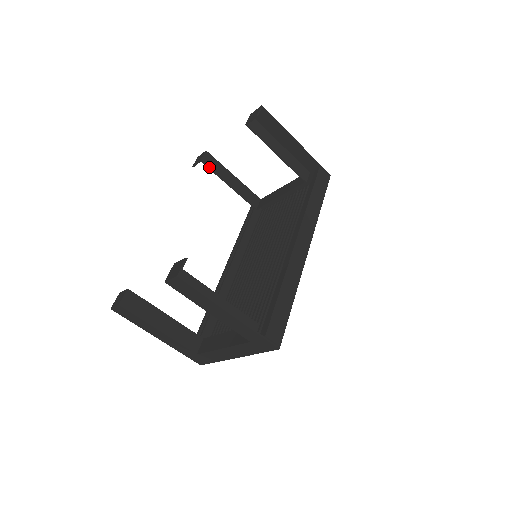
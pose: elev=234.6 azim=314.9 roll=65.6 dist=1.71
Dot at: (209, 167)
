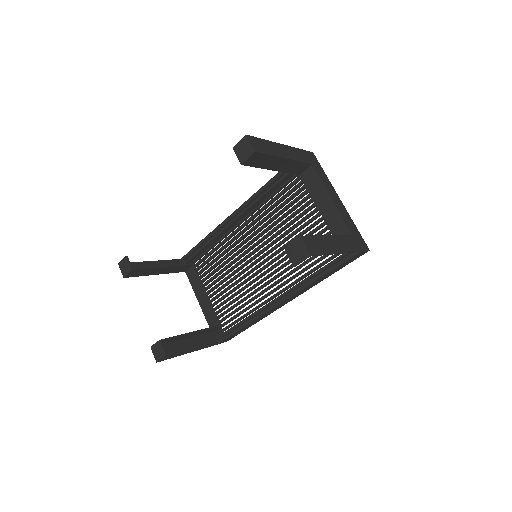
Dot at: (251, 166)
